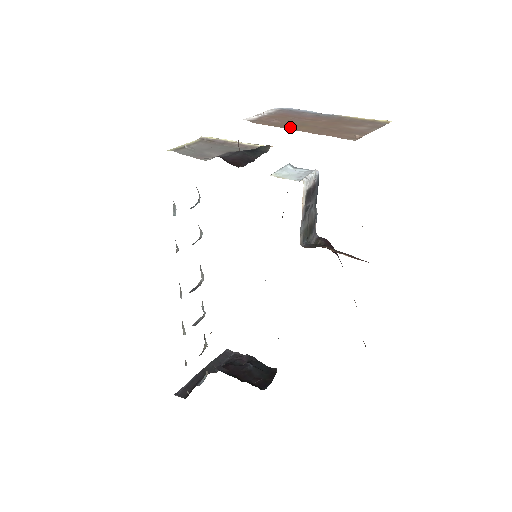
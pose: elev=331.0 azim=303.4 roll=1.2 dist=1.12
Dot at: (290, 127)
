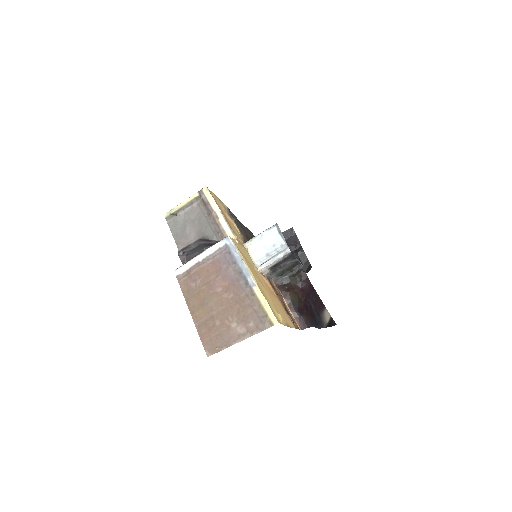
Dot at: (192, 306)
